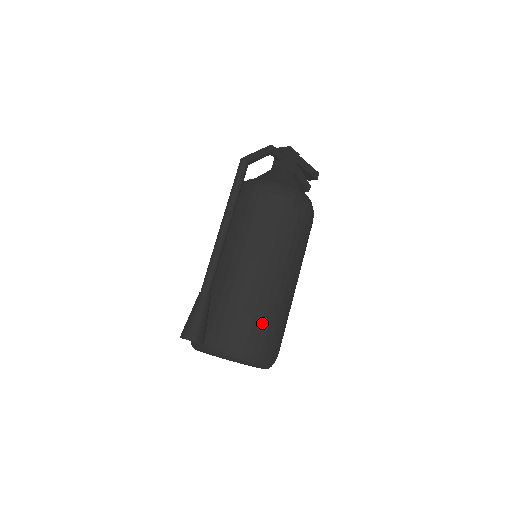
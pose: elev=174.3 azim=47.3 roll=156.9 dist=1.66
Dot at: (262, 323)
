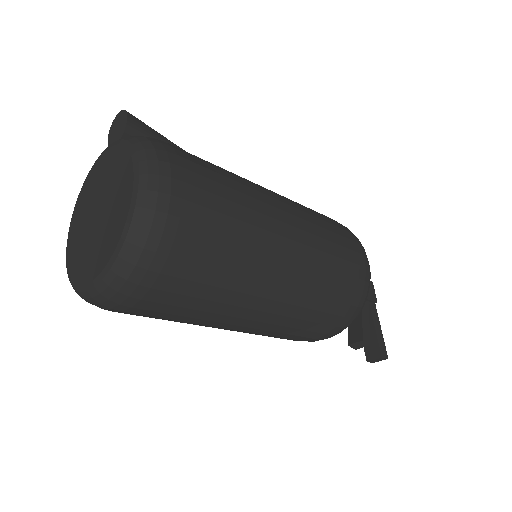
Dot at: (213, 172)
